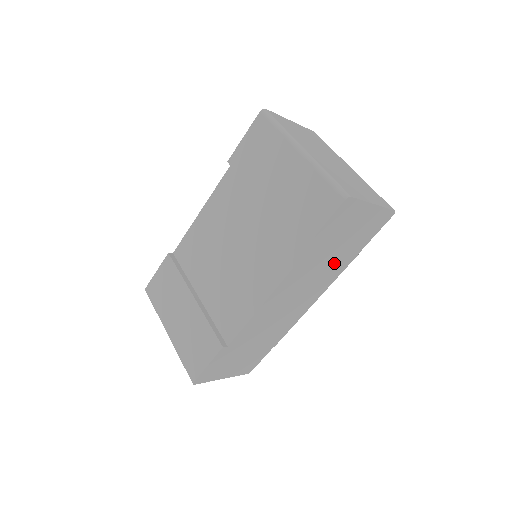
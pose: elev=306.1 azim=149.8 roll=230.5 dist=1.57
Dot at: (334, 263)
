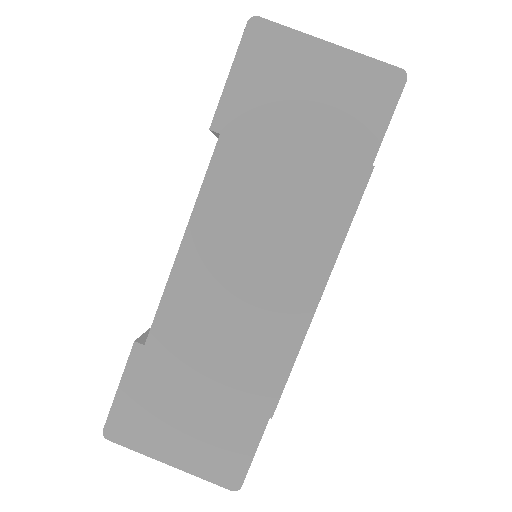
Dot at: (312, 184)
